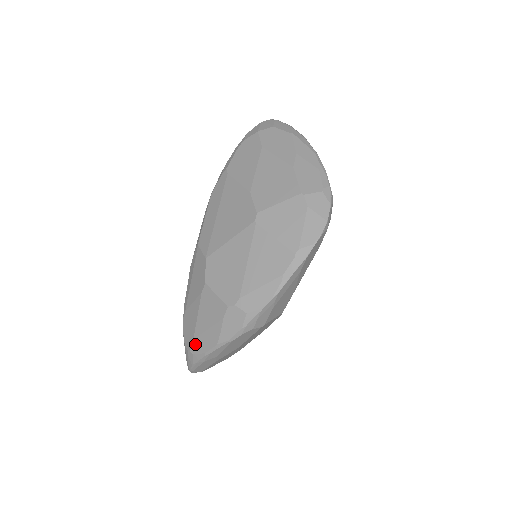
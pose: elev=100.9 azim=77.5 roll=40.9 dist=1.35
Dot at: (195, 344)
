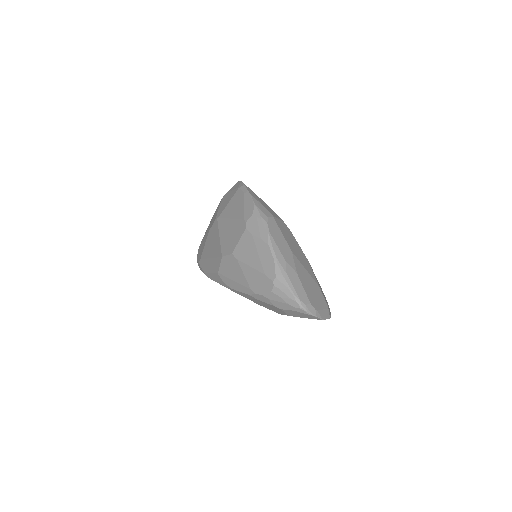
Dot at: (268, 273)
